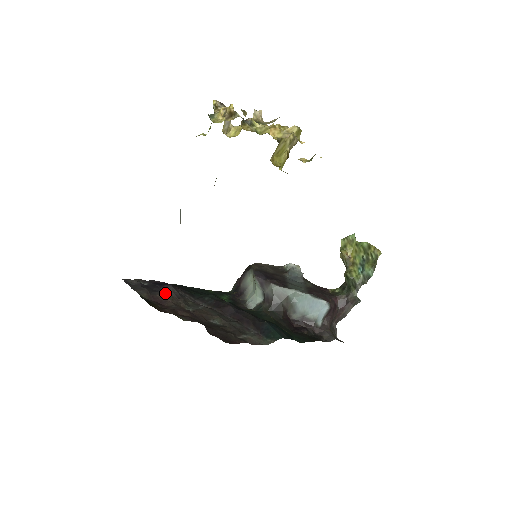
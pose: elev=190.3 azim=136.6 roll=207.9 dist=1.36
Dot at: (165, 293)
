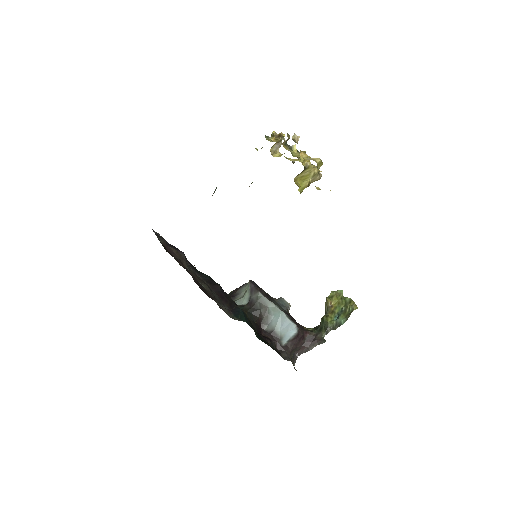
Dot at: occluded
